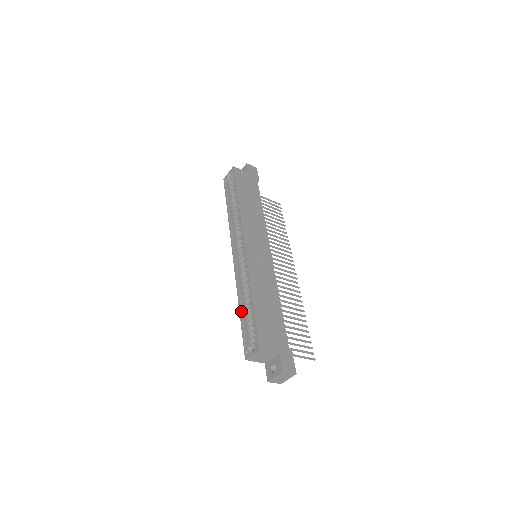
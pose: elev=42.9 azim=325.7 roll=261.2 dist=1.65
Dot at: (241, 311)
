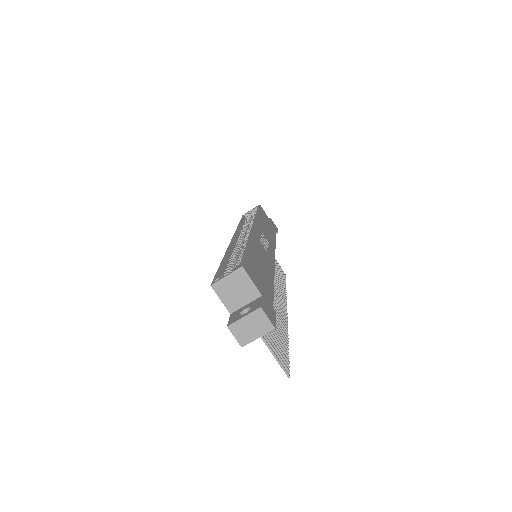
Dot at: (224, 261)
